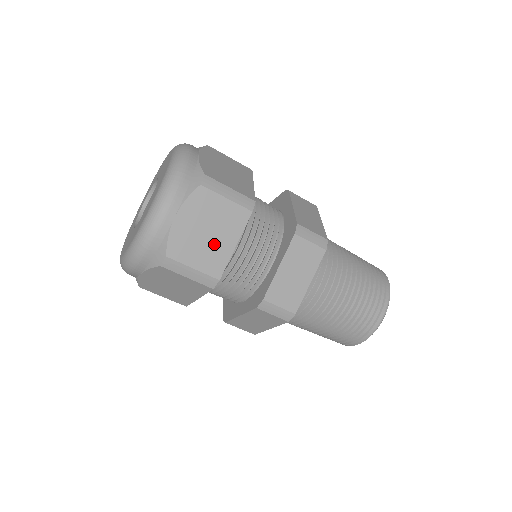
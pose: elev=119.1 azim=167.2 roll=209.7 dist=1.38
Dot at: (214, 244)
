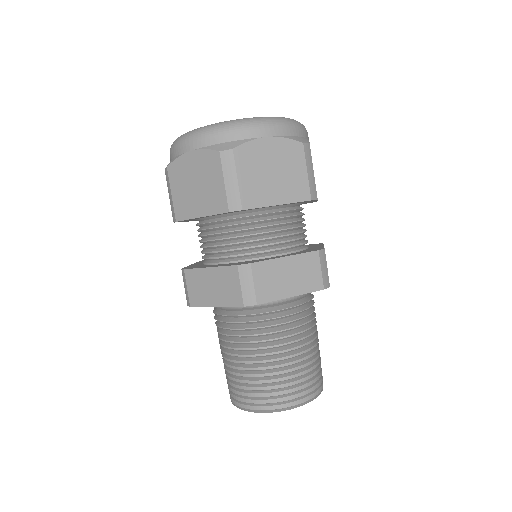
Dot at: (268, 185)
